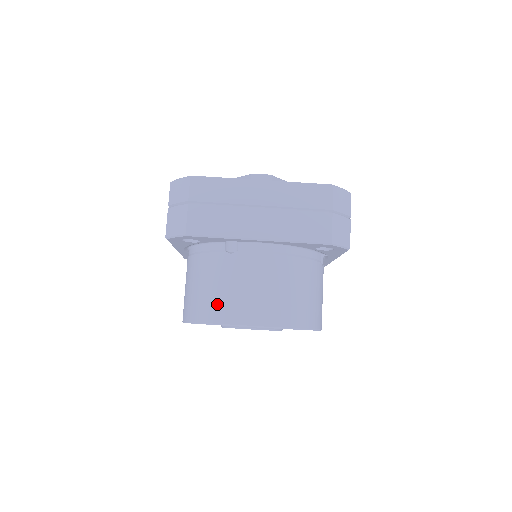
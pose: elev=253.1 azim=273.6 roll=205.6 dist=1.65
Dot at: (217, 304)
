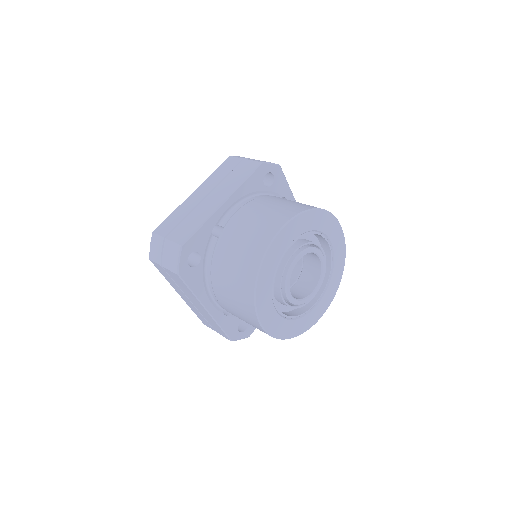
Dot at: (249, 254)
